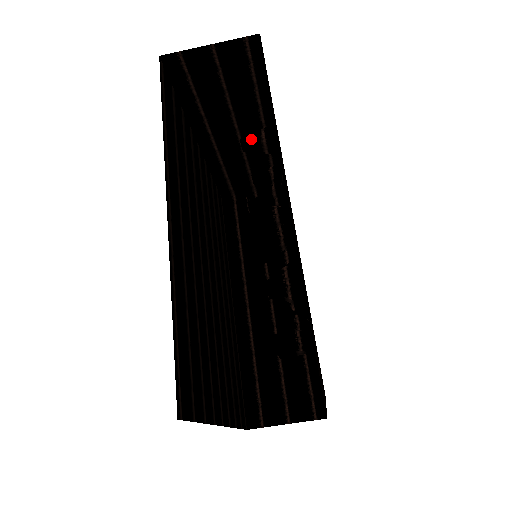
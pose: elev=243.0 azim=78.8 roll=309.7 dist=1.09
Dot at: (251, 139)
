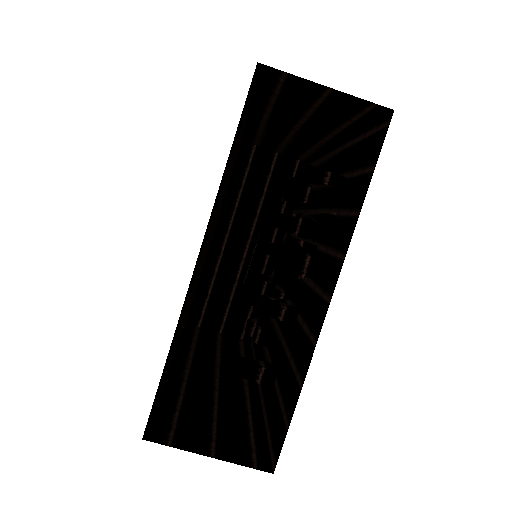
Dot at: occluded
